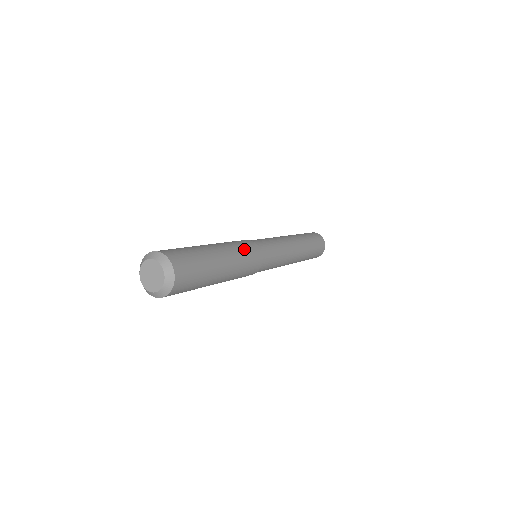
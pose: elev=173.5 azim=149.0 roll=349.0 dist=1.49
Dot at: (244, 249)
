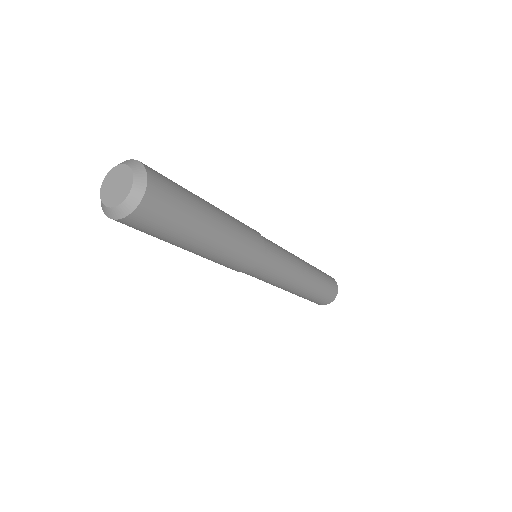
Dot at: (244, 226)
